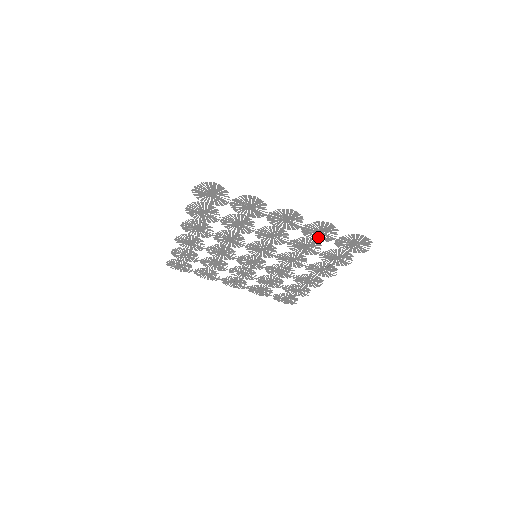
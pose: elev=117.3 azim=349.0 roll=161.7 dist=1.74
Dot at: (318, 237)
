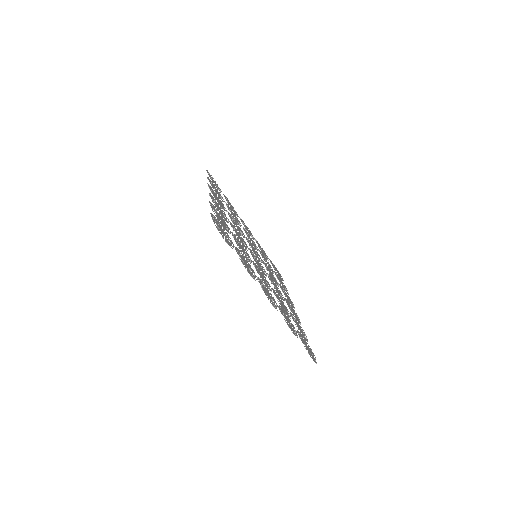
Dot at: (288, 318)
